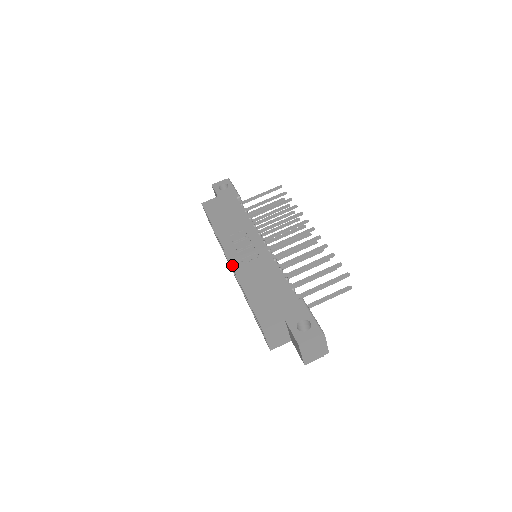
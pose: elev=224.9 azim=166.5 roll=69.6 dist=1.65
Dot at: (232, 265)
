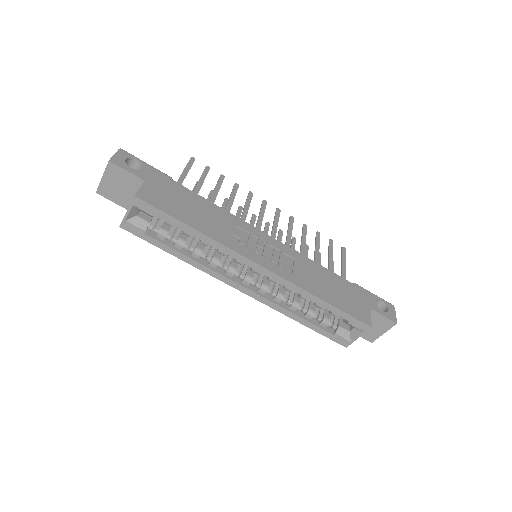
Dot at: (279, 275)
